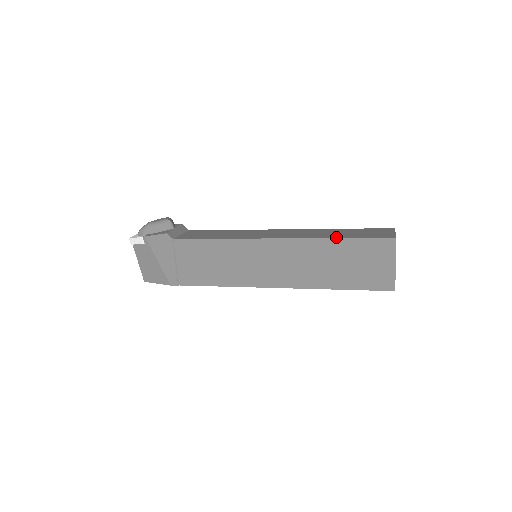
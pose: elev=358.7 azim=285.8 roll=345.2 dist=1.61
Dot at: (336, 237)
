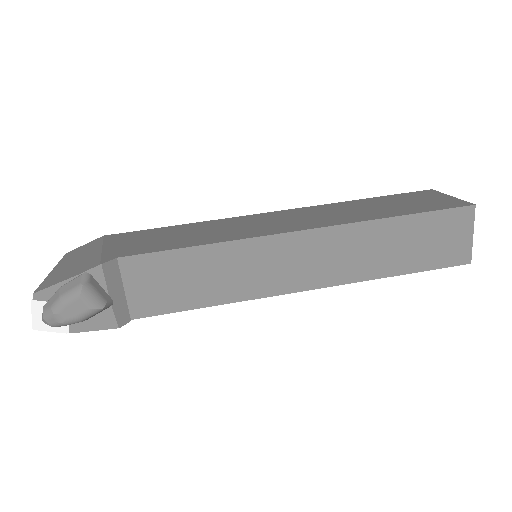
Dot at: (394, 273)
